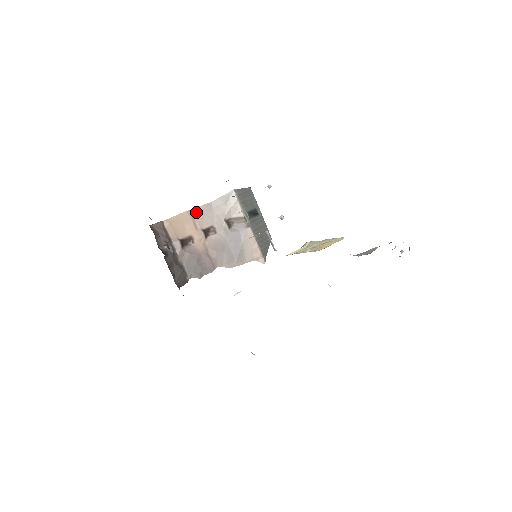
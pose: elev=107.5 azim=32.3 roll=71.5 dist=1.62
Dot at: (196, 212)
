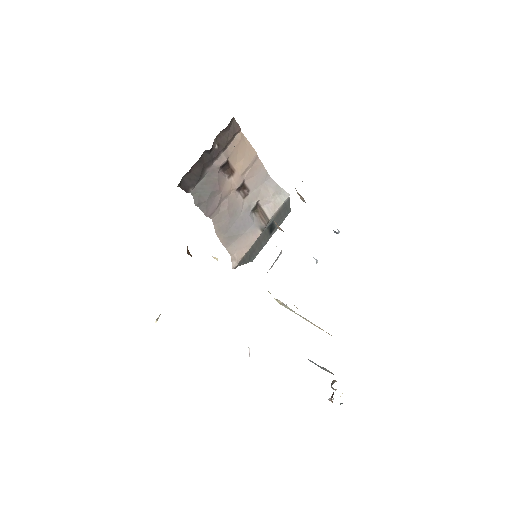
Dot at: (258, 165)
